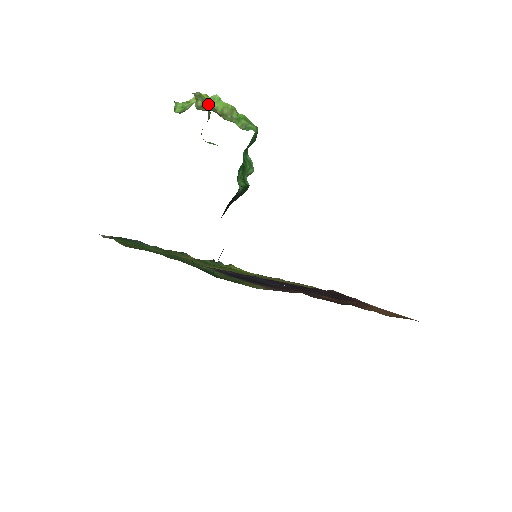
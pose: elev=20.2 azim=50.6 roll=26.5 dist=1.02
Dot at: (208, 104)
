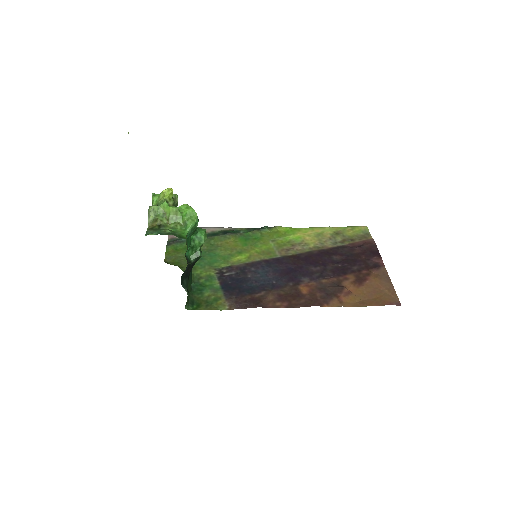
Dot at: (160, 212)
